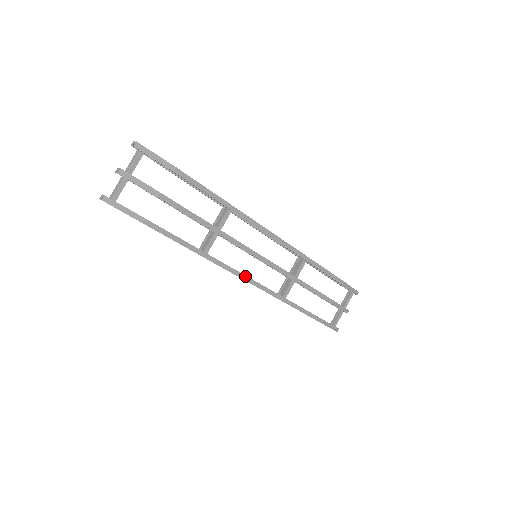
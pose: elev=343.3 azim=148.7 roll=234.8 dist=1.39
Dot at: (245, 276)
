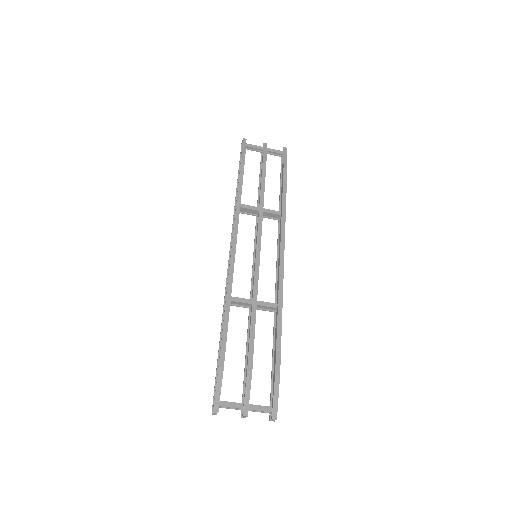
Dot at: occluded
